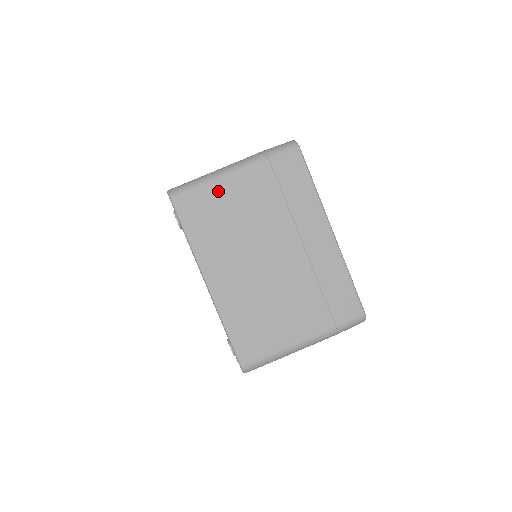
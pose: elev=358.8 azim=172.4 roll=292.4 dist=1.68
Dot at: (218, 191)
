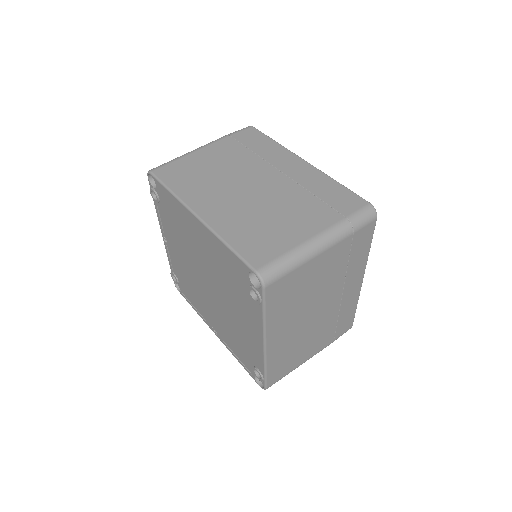
Dot at: (305, 270)
